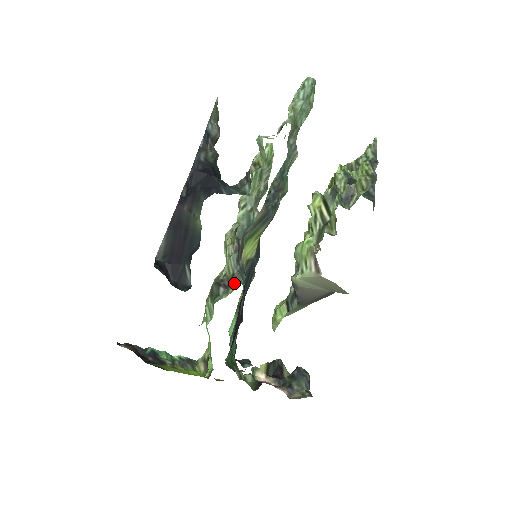
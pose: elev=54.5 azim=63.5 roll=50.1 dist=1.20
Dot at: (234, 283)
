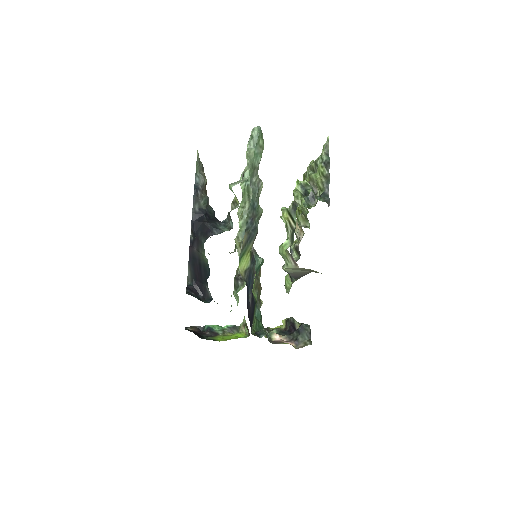
Dot at: occluded
